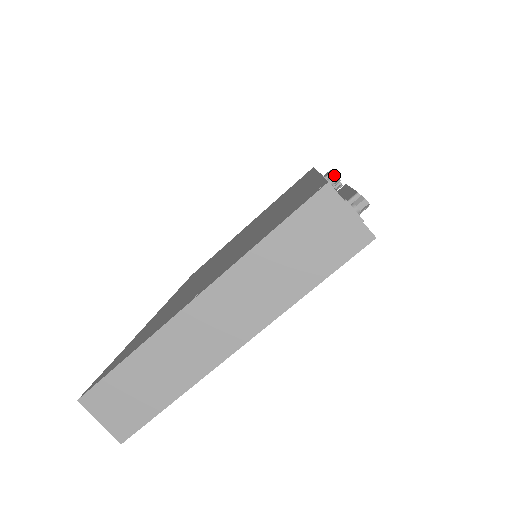
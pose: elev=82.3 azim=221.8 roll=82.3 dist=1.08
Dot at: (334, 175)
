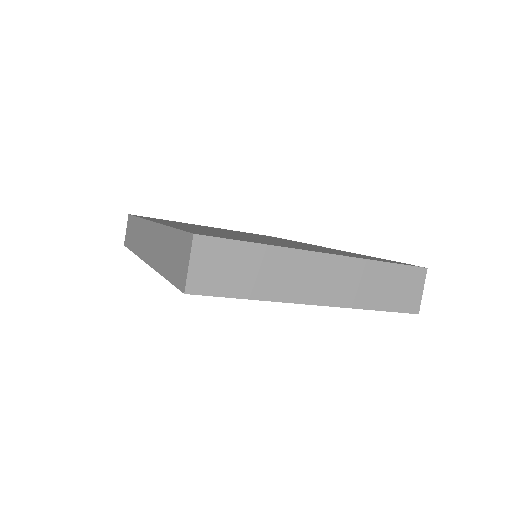
Dot at: occluded
